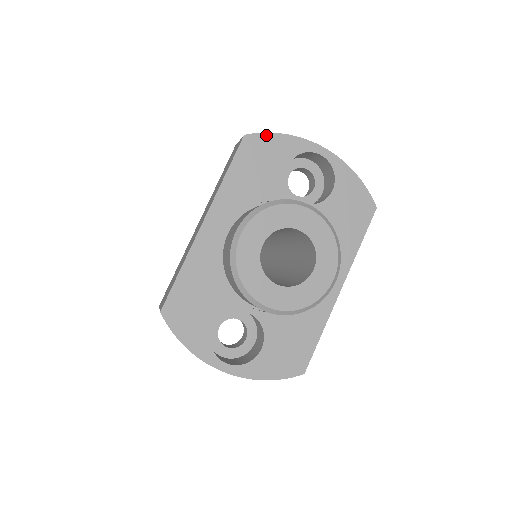
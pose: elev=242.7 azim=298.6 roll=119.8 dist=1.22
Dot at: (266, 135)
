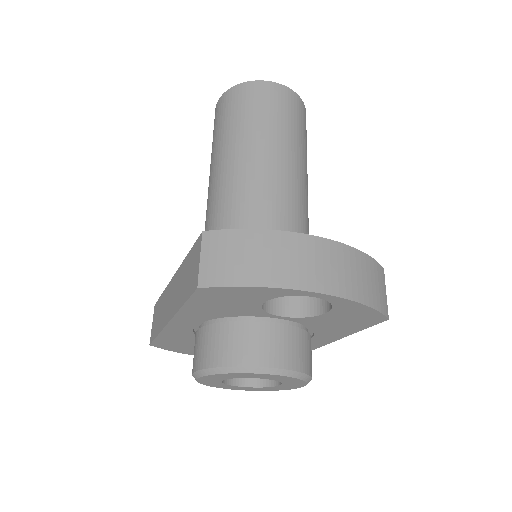
Dot at: (229, 288)
